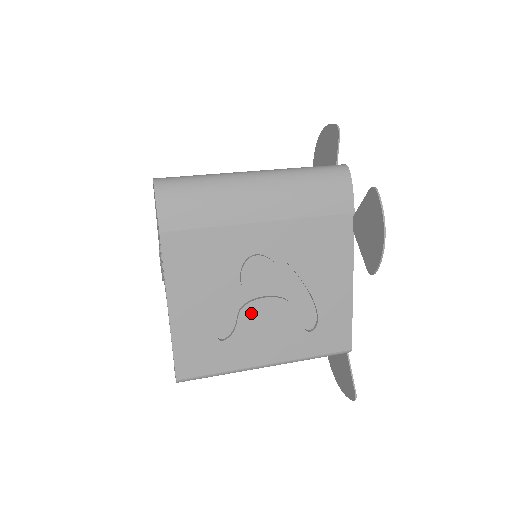
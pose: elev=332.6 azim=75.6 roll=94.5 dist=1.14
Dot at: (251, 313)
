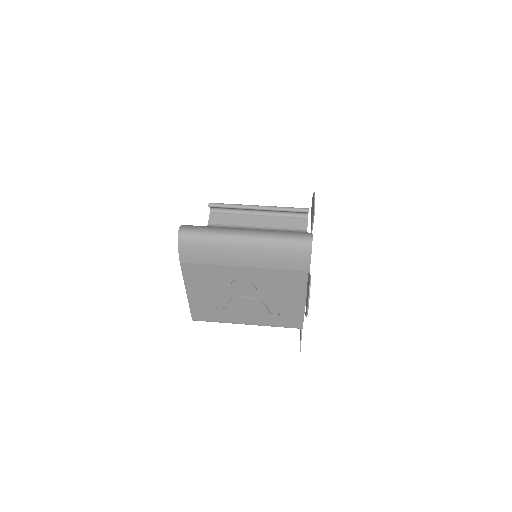
Dot at: (237, 303)
